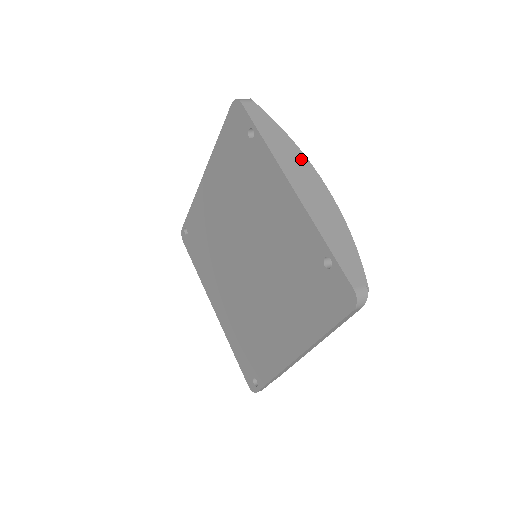
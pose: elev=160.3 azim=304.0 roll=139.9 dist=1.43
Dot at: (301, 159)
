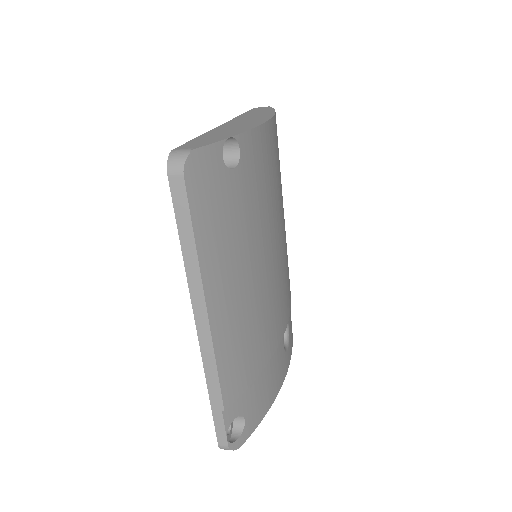
Dot at: (265, 116)
